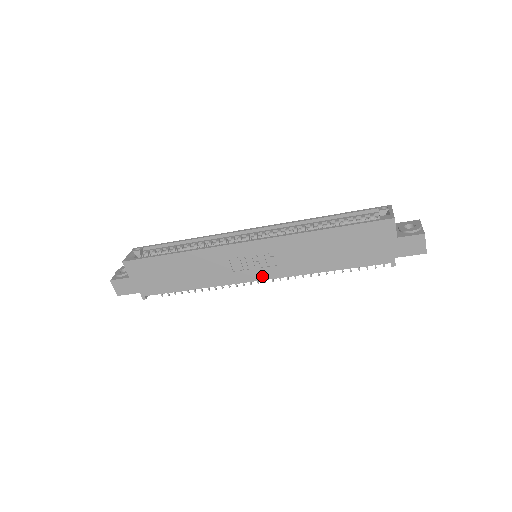
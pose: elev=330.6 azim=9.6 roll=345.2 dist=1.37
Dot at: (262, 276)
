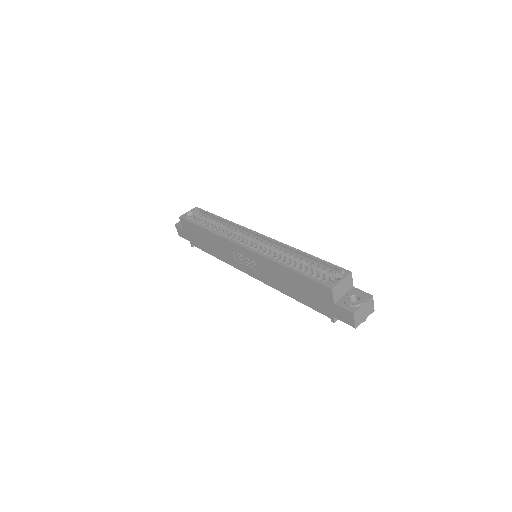
Dot at: (252, 274)
